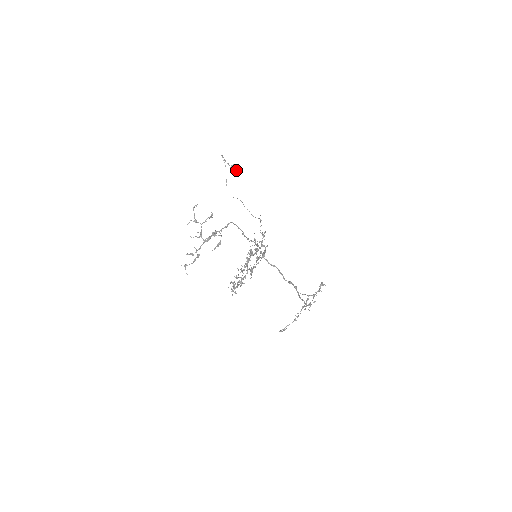
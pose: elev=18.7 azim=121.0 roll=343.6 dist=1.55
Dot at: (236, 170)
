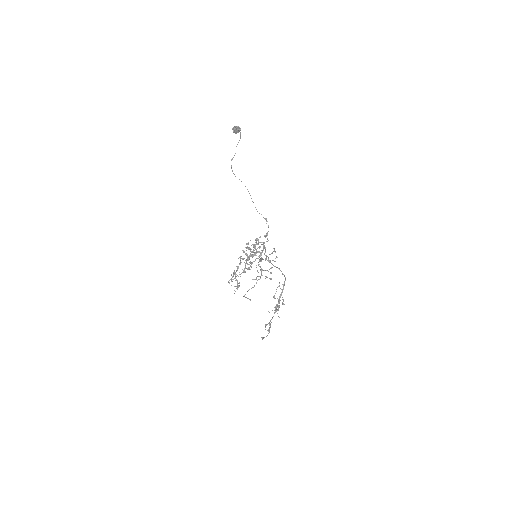
Dot at: (238, 132)
